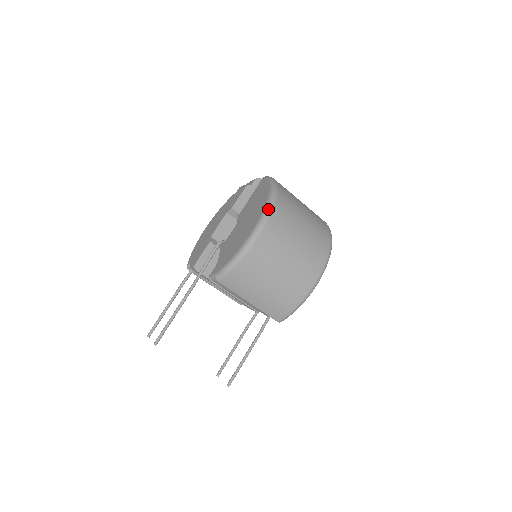
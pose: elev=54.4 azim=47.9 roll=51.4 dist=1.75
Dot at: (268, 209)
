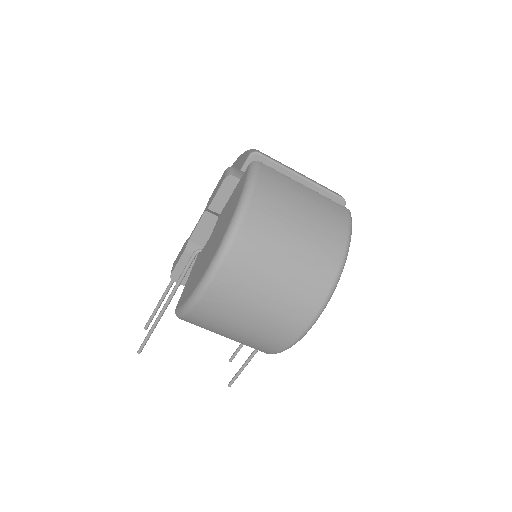
Dot at: (222, 249)
